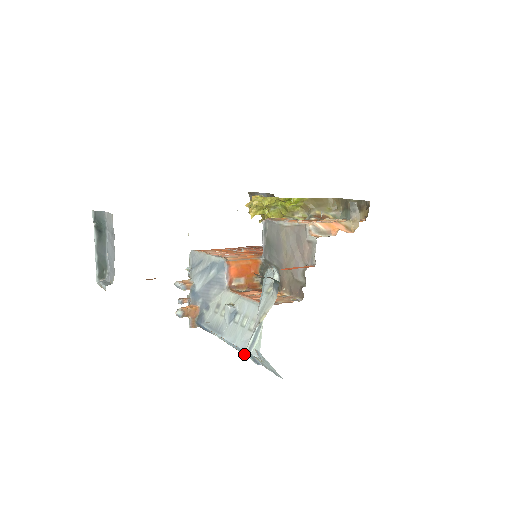
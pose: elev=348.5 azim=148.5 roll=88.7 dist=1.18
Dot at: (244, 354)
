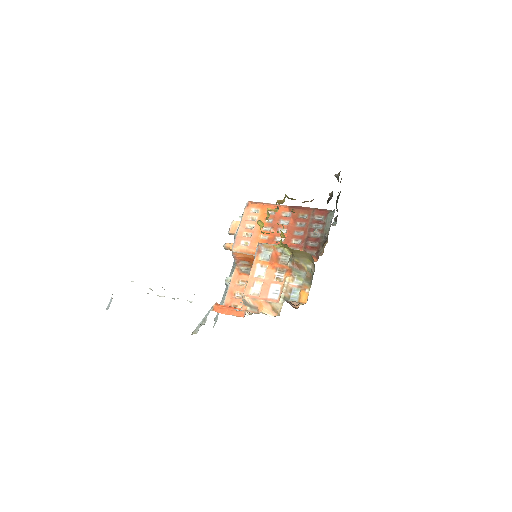
Dot at: occluded
